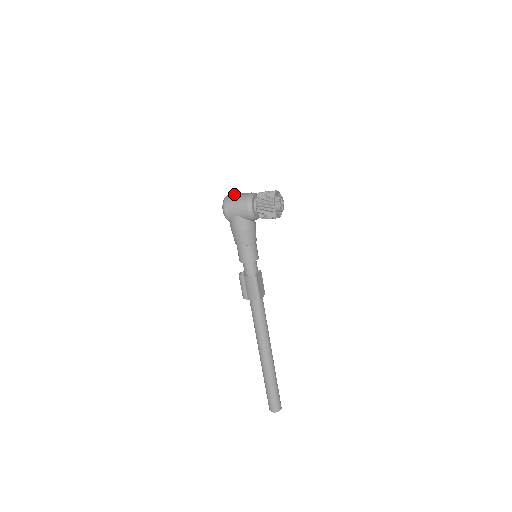
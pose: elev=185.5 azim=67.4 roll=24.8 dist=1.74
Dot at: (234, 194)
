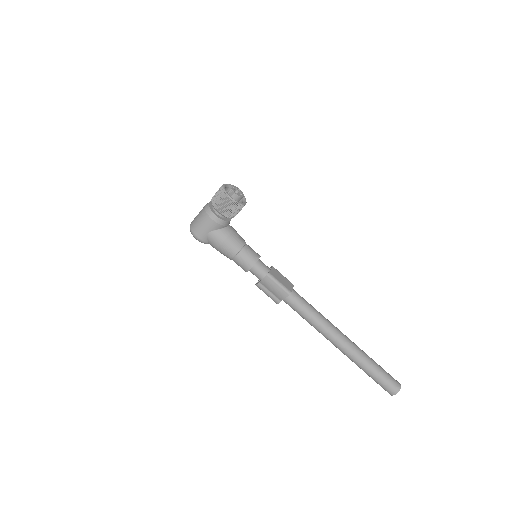
Dot at: (195, 217)
